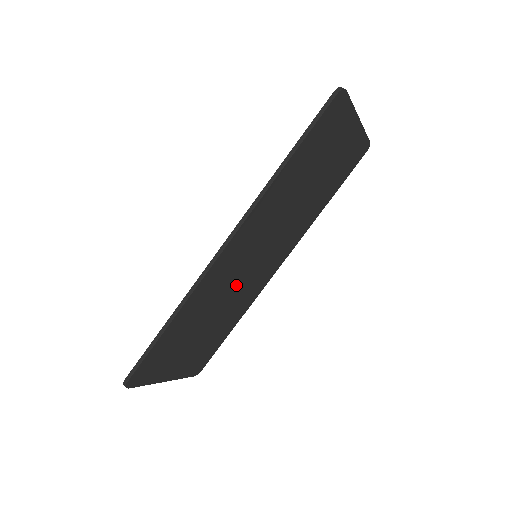
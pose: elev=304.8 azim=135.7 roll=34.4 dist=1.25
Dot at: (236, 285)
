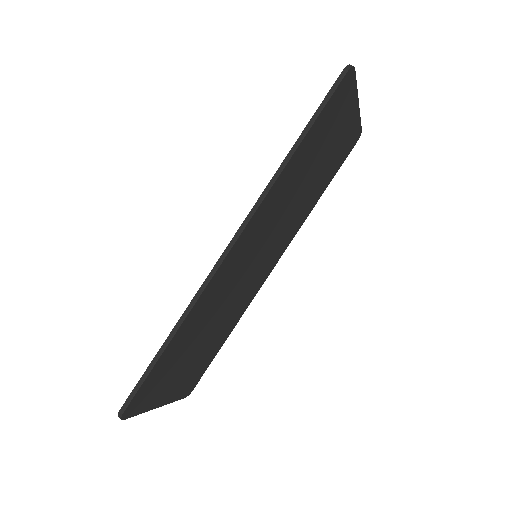
Dot at: (235, 290)
